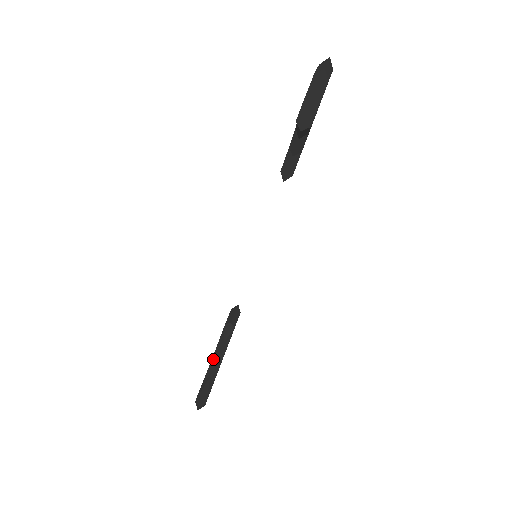
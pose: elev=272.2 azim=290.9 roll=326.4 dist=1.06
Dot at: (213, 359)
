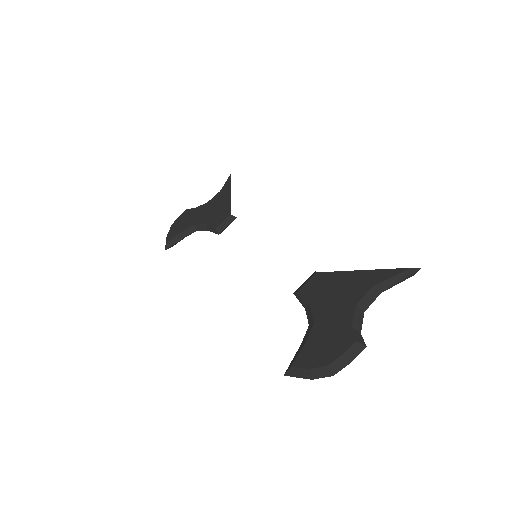
Dot at: (195, 226)
